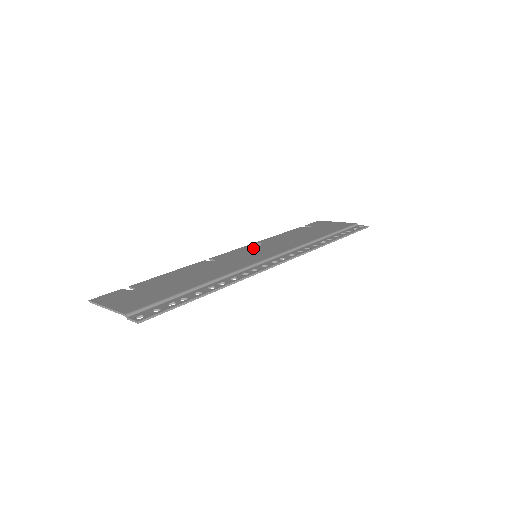
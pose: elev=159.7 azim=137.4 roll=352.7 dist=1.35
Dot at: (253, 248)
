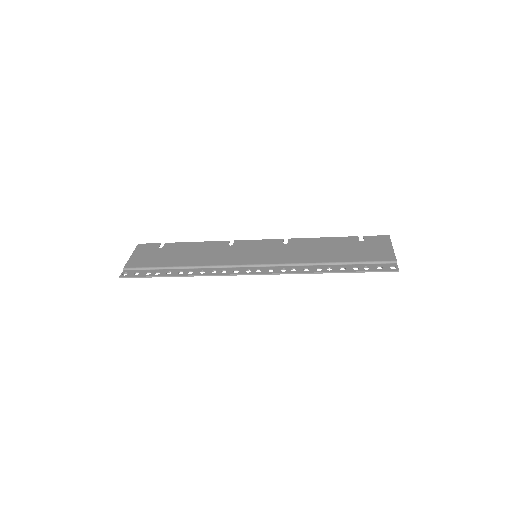
Dot at: (271, 245)
